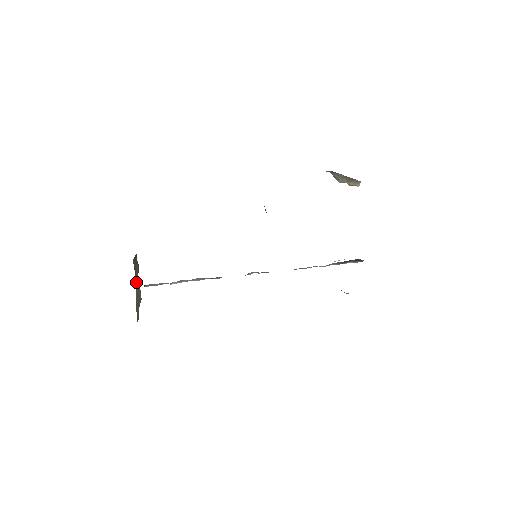
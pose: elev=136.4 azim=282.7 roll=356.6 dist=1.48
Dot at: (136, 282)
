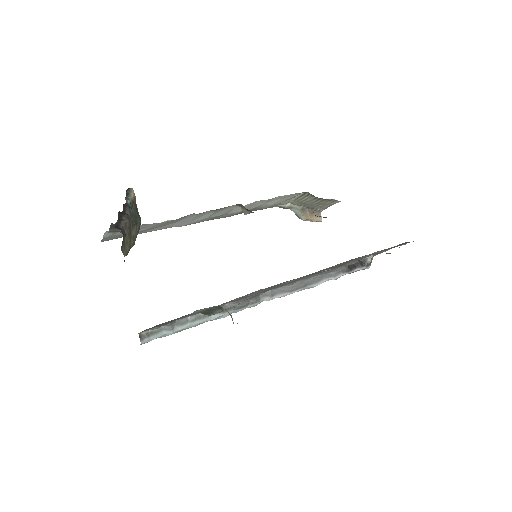
Dot at: (129, 250)
